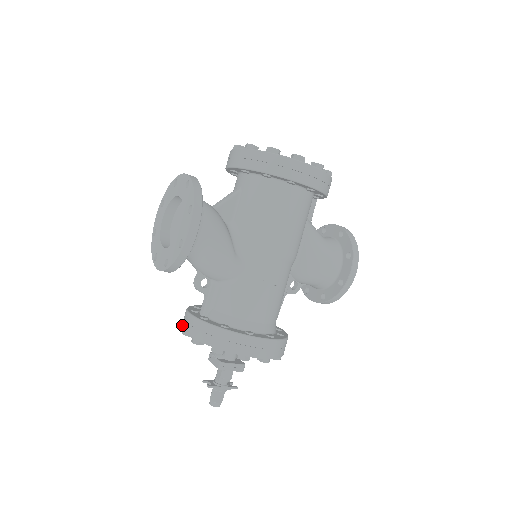
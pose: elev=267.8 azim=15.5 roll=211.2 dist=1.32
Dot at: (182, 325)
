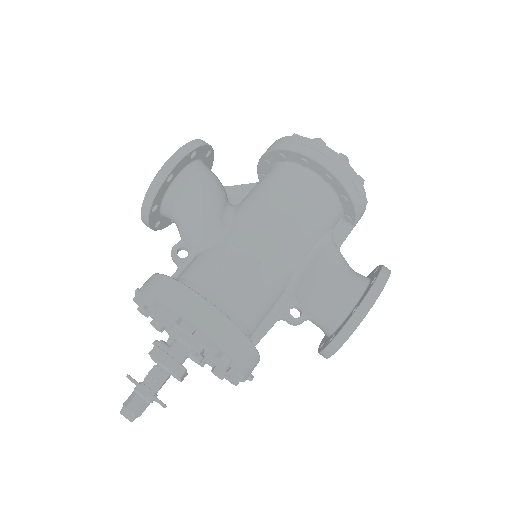
Dot at: occluded
